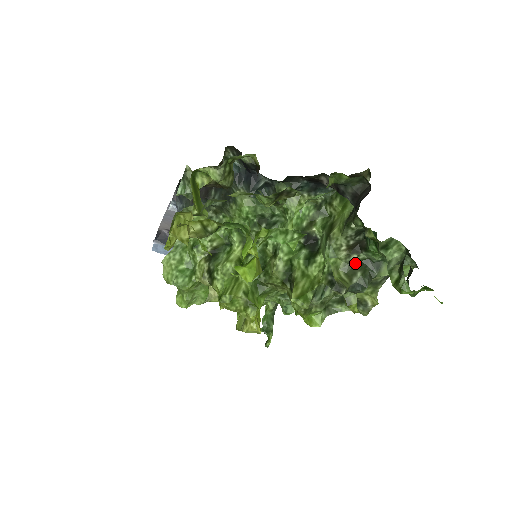
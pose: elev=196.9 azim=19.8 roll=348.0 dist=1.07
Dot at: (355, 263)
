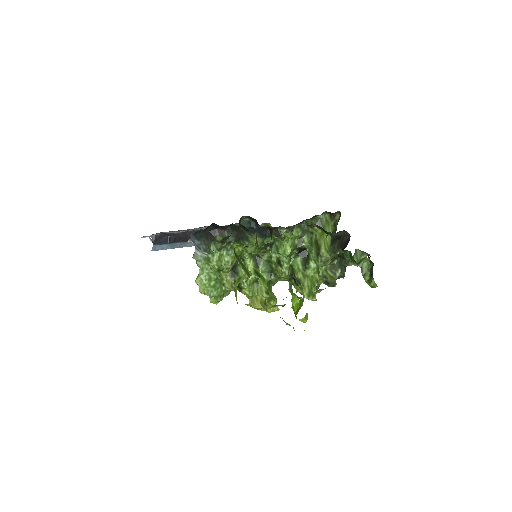
Dot at: (336, 264)
